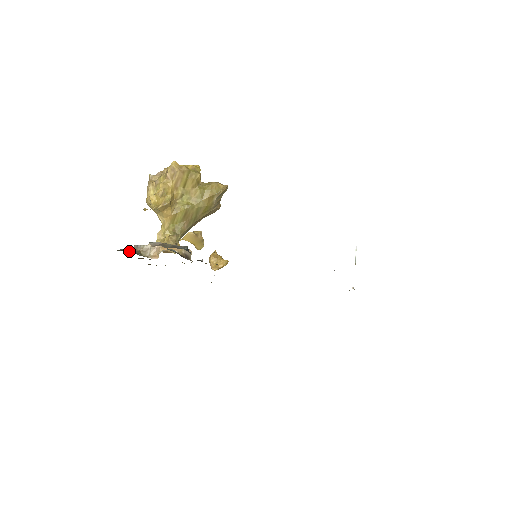
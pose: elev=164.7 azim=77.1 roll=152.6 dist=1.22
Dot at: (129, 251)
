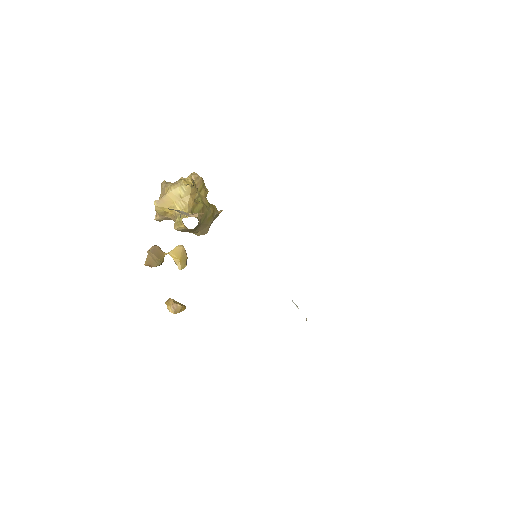
Dot at: occluded
